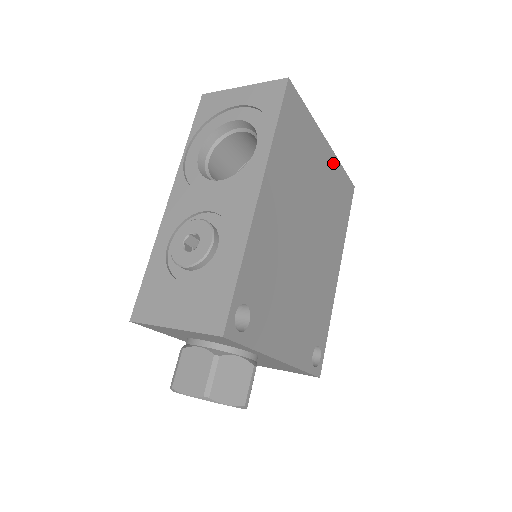
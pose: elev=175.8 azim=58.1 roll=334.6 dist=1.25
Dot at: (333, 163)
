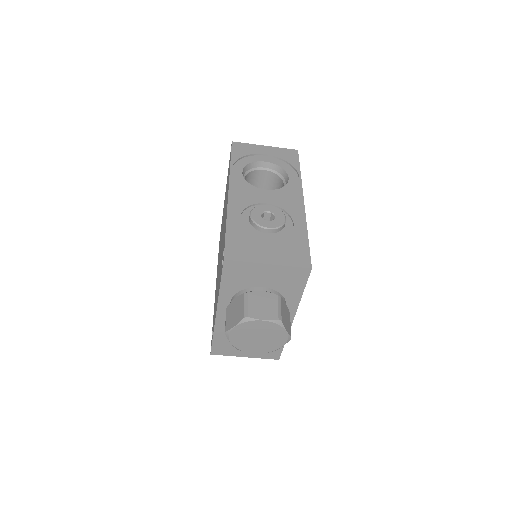
Dot at: occluded
